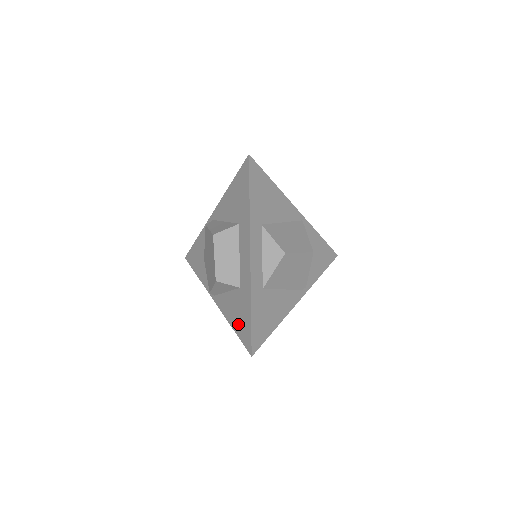
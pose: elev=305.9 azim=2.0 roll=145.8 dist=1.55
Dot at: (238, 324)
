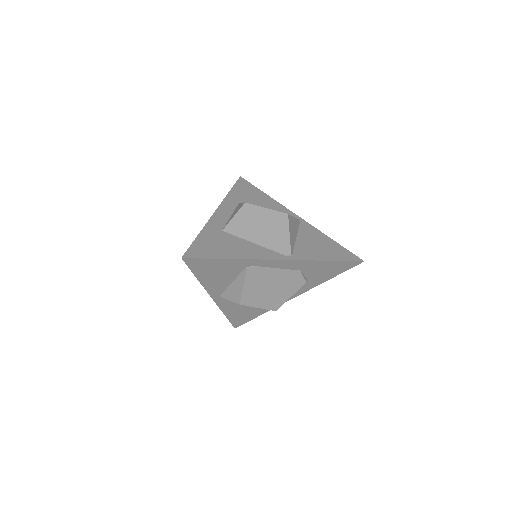
Dot at: occluded
